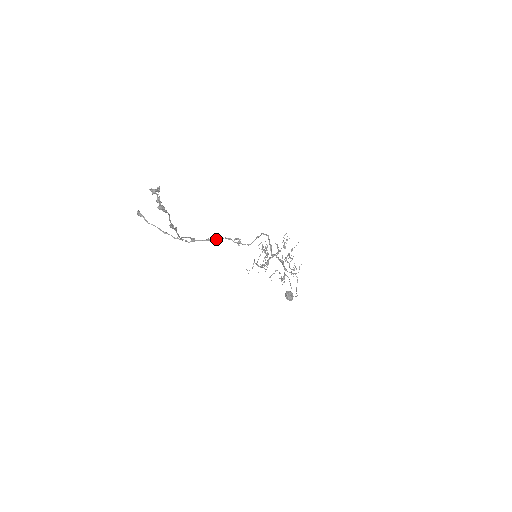
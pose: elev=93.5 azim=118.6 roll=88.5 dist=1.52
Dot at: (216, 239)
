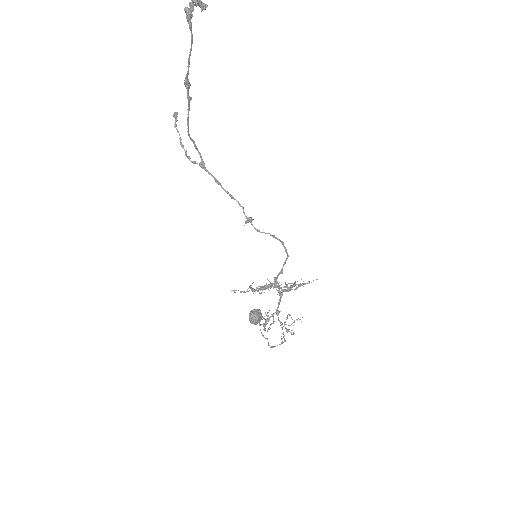
Dot at: (227, 191)
